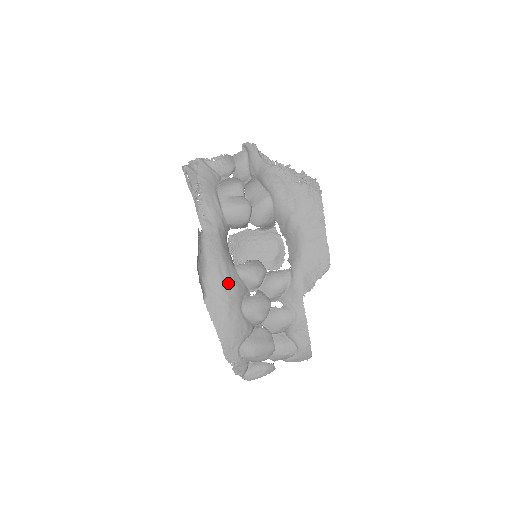
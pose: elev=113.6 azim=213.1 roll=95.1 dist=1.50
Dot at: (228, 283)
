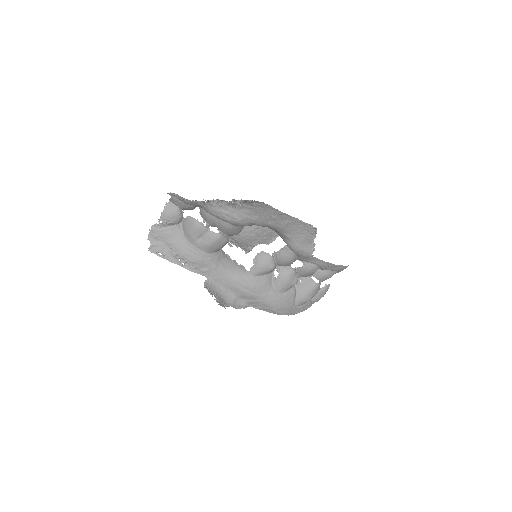
Dot at: (254, 290)
